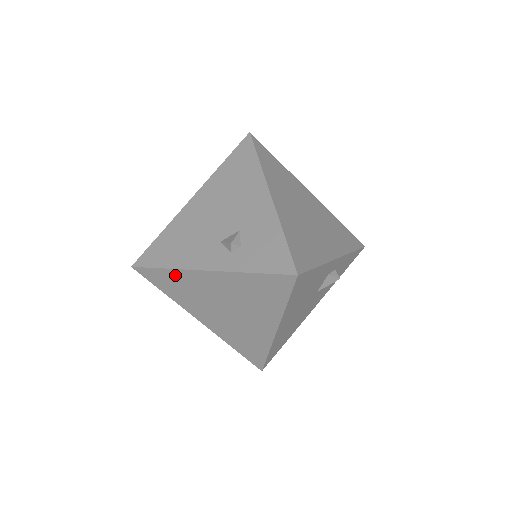
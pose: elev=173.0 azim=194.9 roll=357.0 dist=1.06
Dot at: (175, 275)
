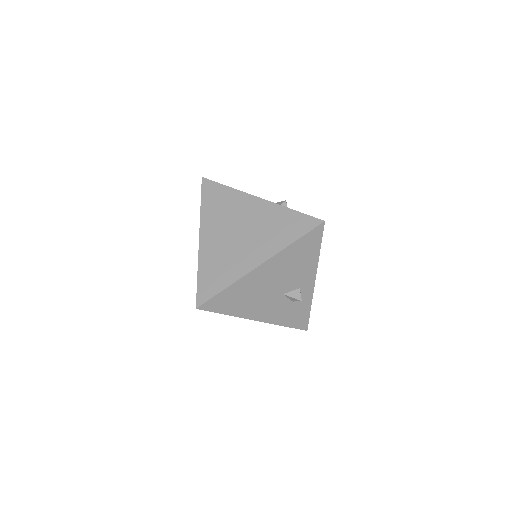
Dot at: (230, 194)
